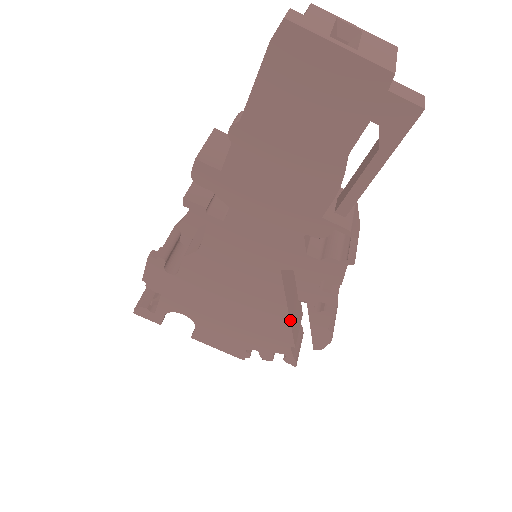
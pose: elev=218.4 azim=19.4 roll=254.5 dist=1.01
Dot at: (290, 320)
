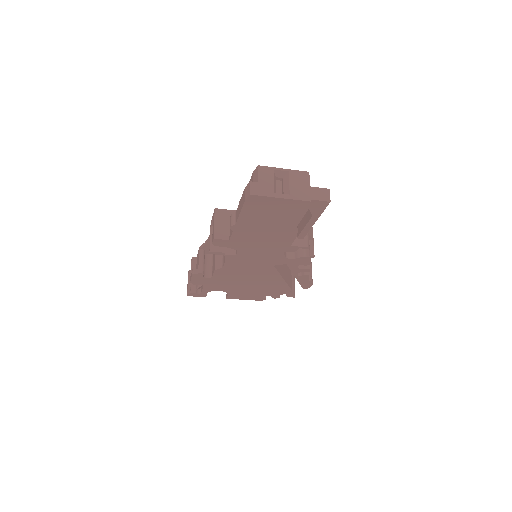
Dot at: (285, 281)
